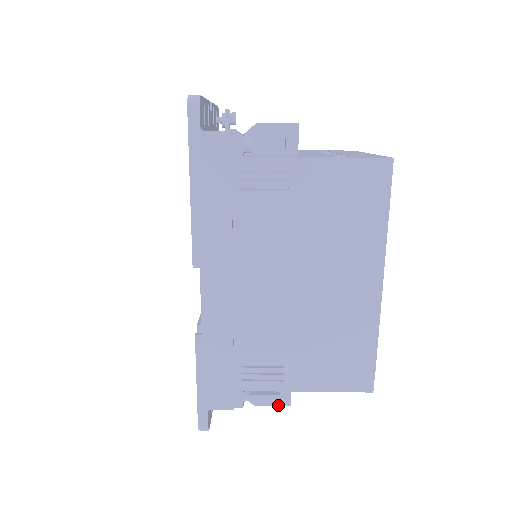
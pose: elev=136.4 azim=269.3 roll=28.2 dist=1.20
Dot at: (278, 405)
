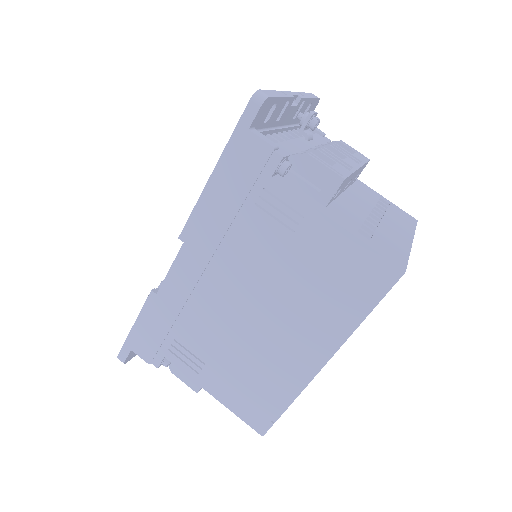
Dot at: (189, 385)
